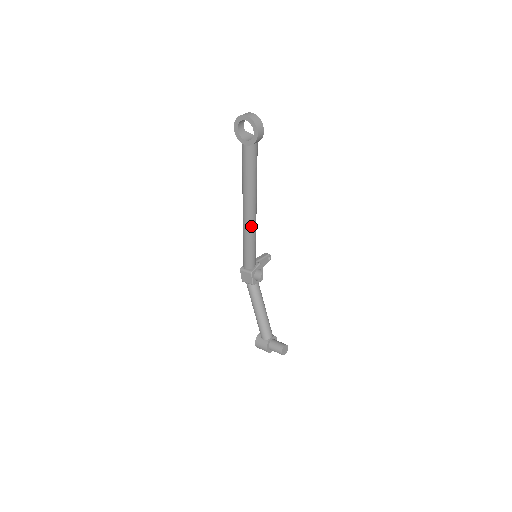
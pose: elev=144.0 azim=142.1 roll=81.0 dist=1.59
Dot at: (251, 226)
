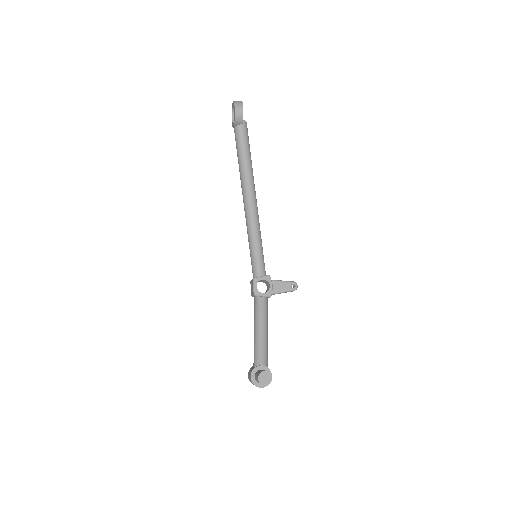
Dot at: (249, 218)
